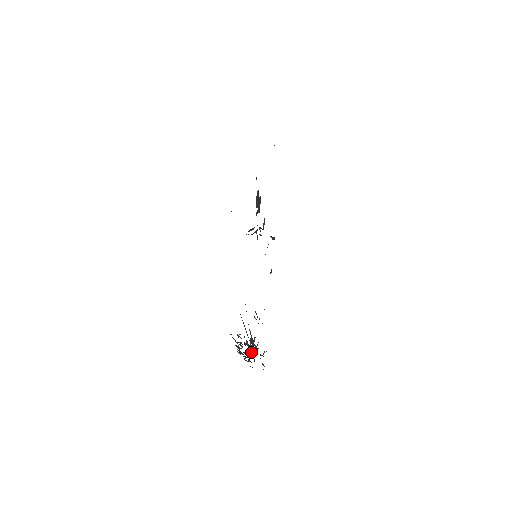
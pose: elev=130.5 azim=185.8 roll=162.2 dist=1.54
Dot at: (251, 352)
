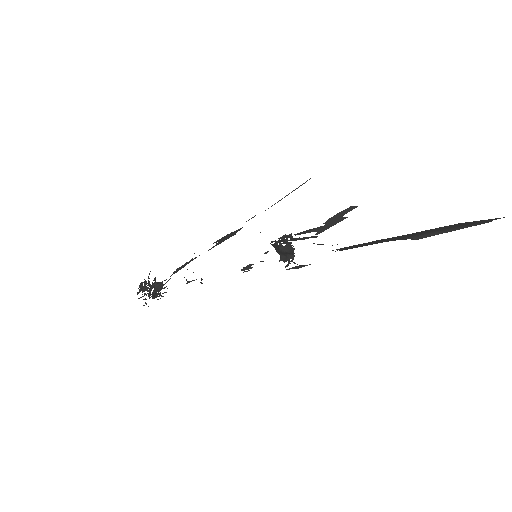
Dot at: occluded
